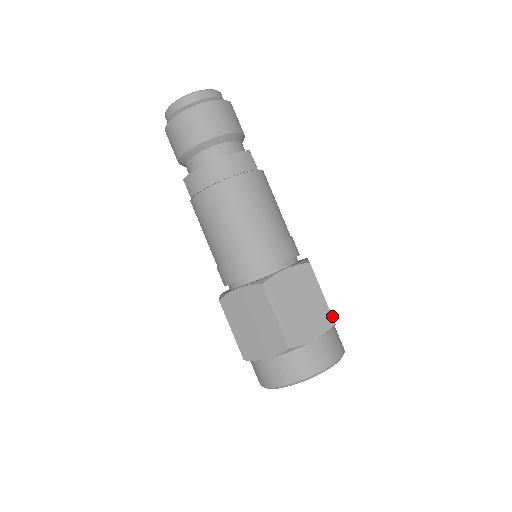
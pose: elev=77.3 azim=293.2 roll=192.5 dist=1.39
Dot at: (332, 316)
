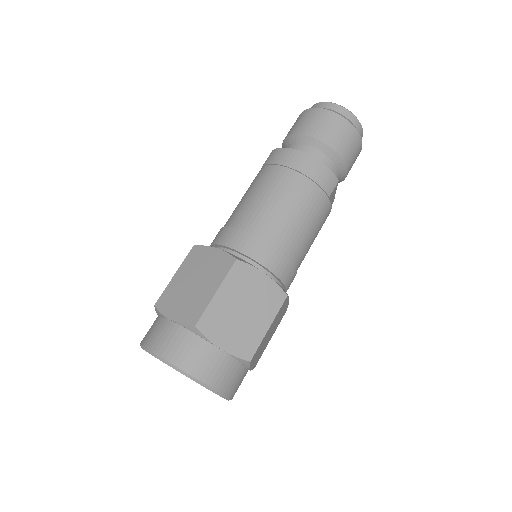
Dot at: (255, 353)
